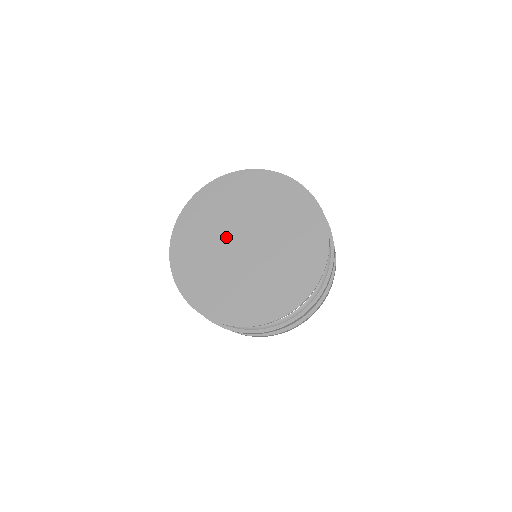
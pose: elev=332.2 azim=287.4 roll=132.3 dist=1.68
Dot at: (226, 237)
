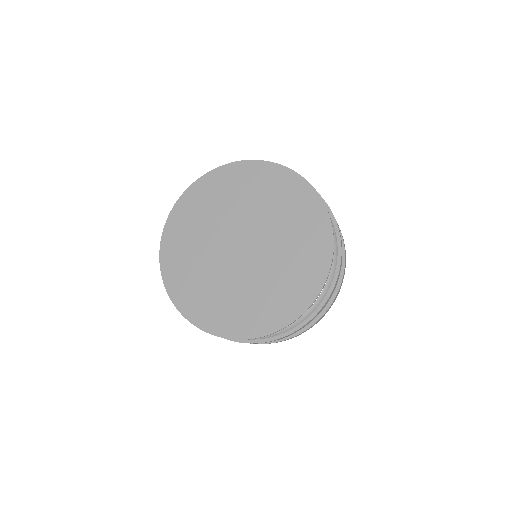
Dot at: (218, 242)
